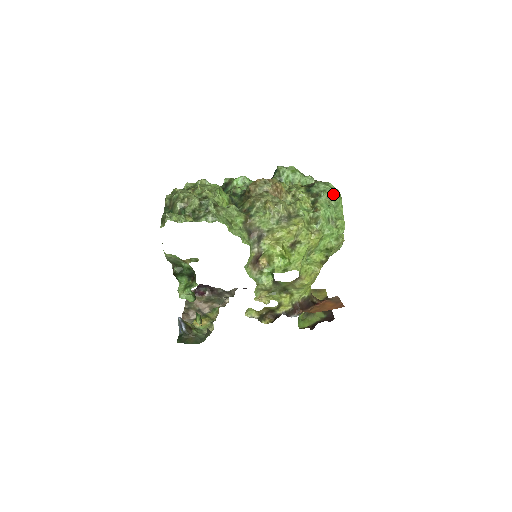
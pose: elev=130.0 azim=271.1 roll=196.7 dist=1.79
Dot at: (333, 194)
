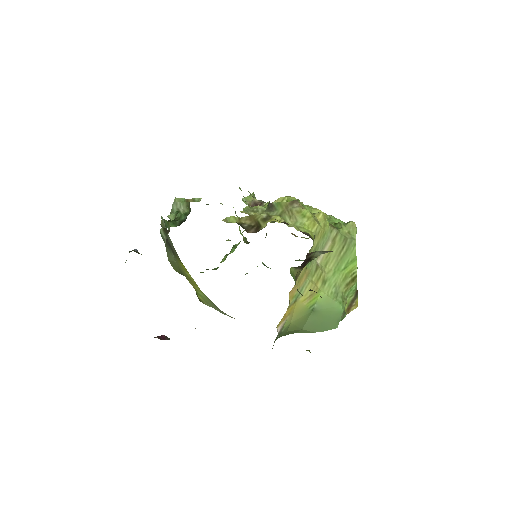
Dot at: occluded
